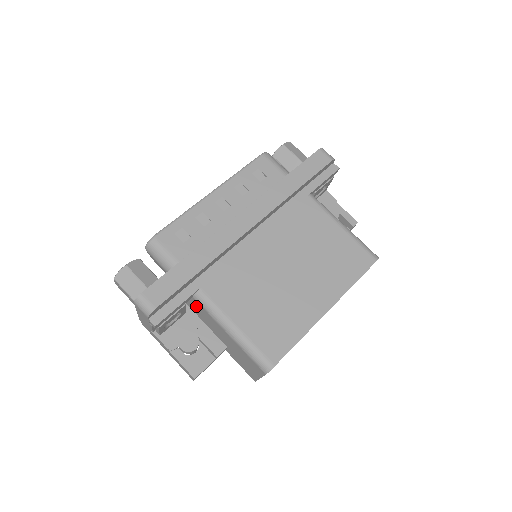
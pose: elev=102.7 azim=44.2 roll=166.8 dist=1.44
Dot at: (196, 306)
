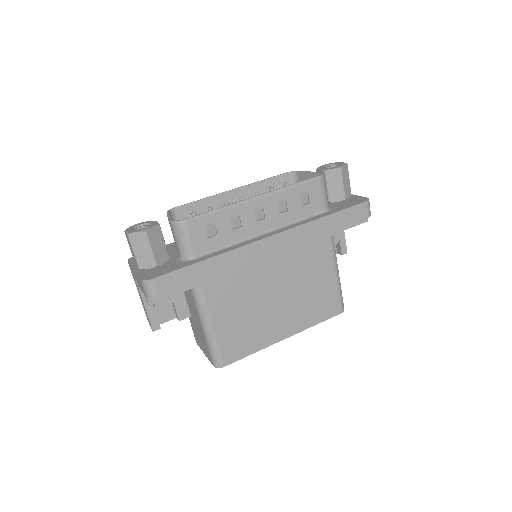
Dot at: occluded
